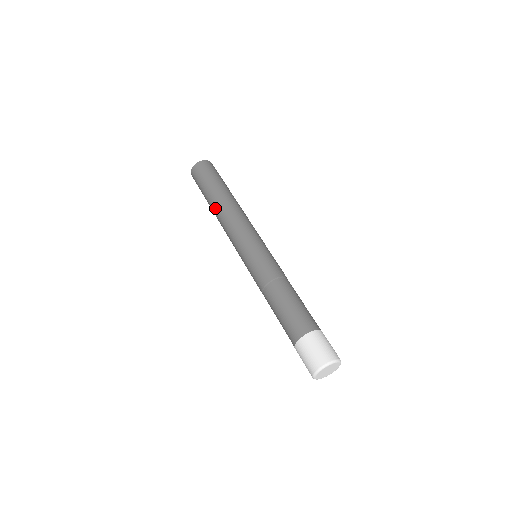
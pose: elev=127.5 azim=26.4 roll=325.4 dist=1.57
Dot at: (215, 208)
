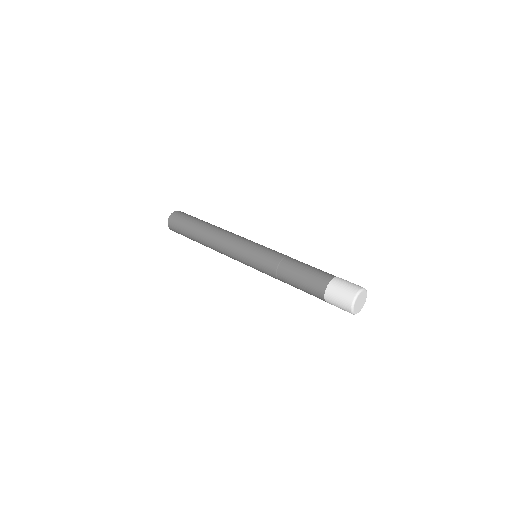
Dot at: (203, 241)
